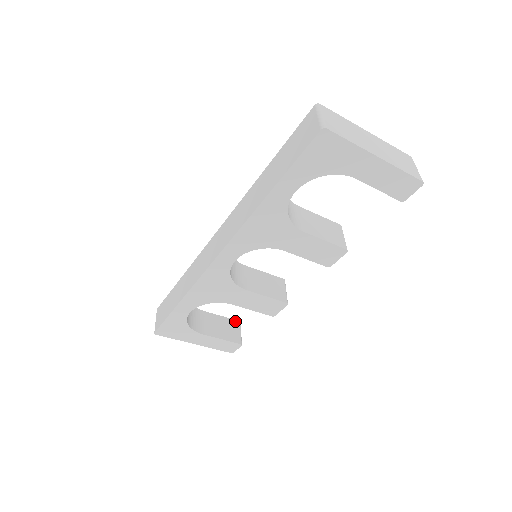
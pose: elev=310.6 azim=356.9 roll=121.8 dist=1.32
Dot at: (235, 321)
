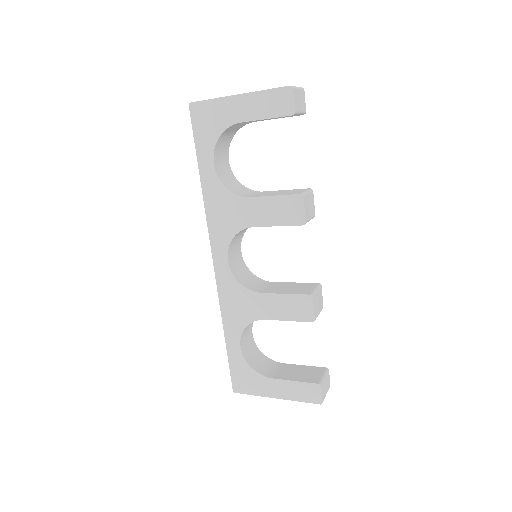
Dot at: (319, 368)
